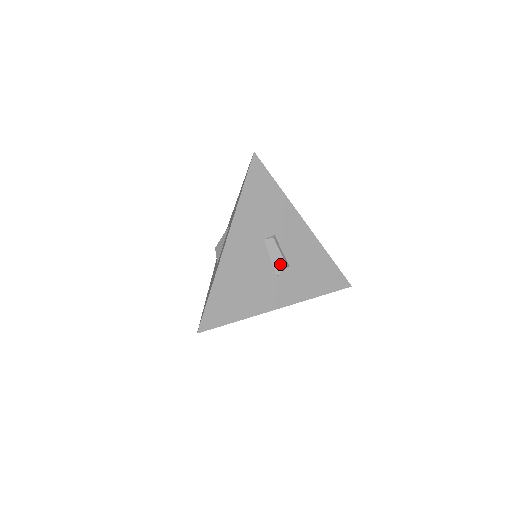
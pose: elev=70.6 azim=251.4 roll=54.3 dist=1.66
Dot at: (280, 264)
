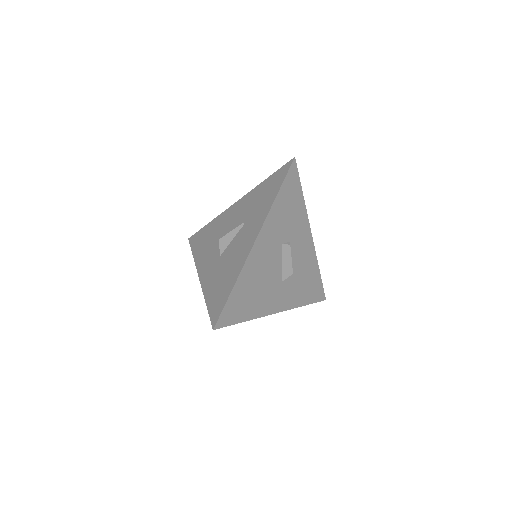
Dot at: (288, 271)
